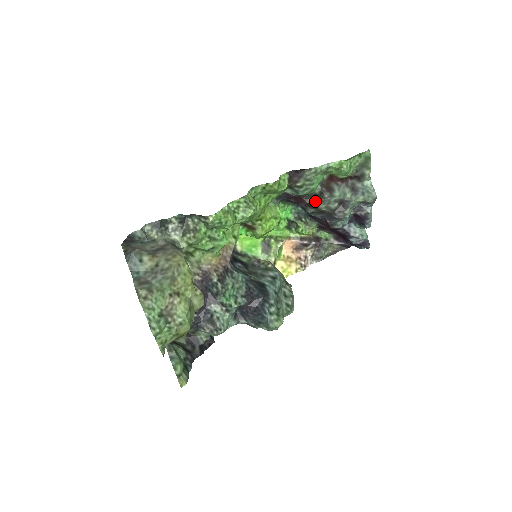
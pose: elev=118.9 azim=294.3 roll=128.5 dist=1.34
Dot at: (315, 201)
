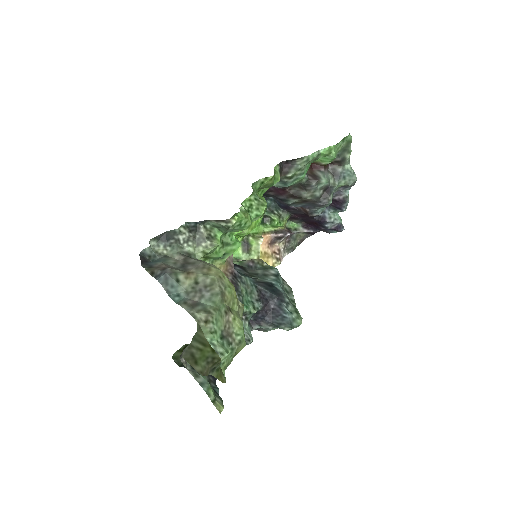
Dot at: (299, 191)
